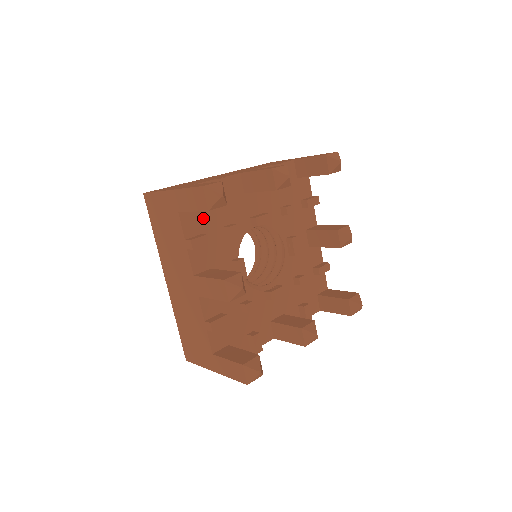
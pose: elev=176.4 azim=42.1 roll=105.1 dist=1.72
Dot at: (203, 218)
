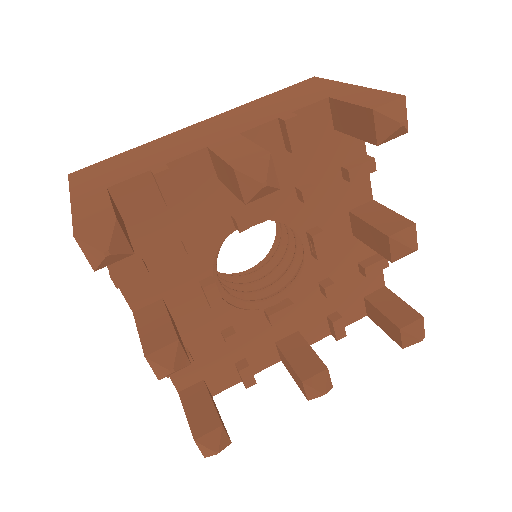
Dot at: (138, 233)
